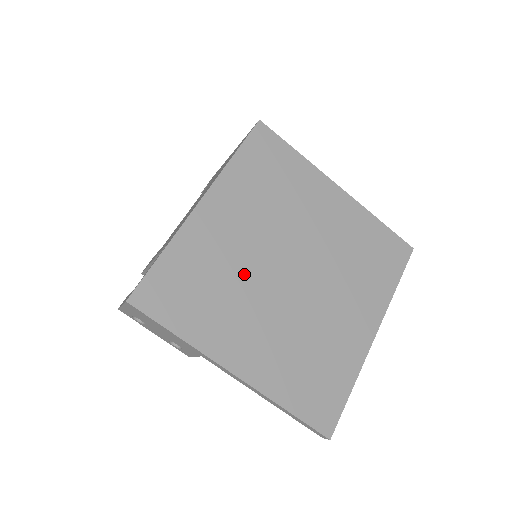
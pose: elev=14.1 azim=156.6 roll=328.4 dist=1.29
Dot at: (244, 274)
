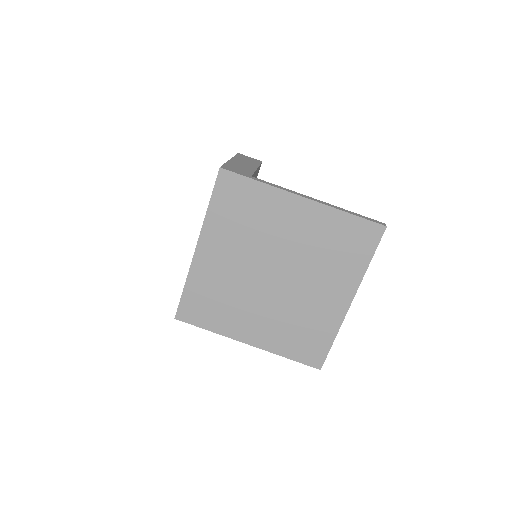
Dot at: (239, 287)
